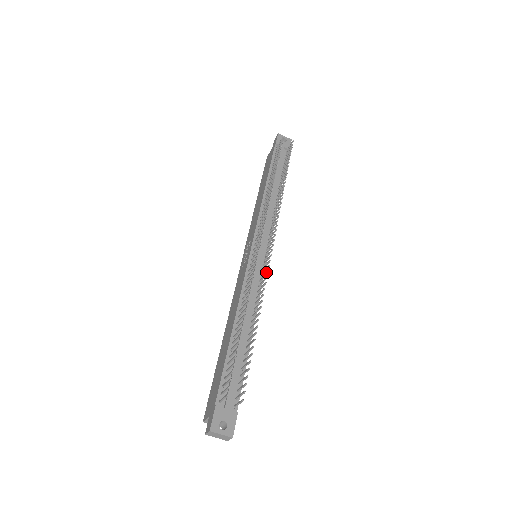
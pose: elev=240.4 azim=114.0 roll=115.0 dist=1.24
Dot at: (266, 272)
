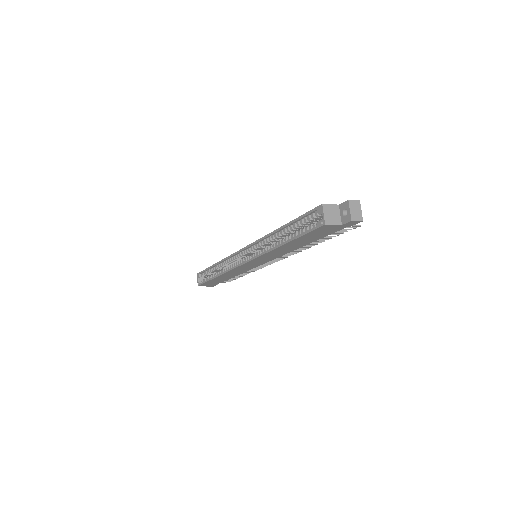
Dot at: (292, 254)
